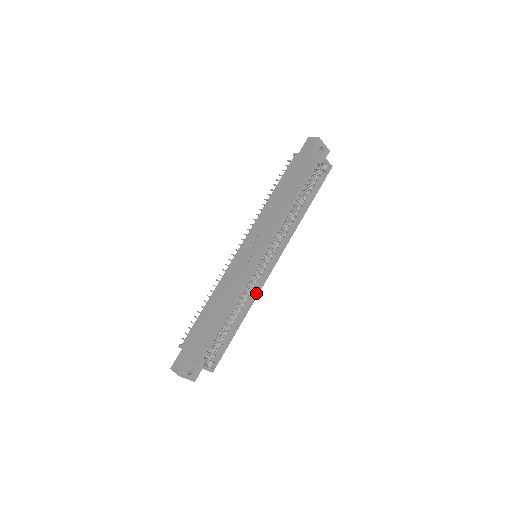
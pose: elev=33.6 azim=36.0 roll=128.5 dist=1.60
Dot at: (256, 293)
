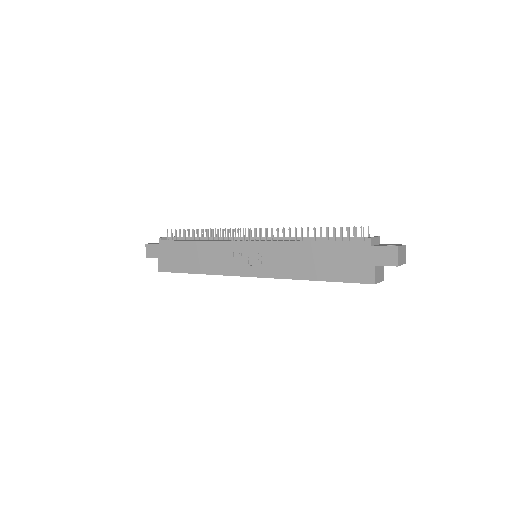
Dot at: occluded
